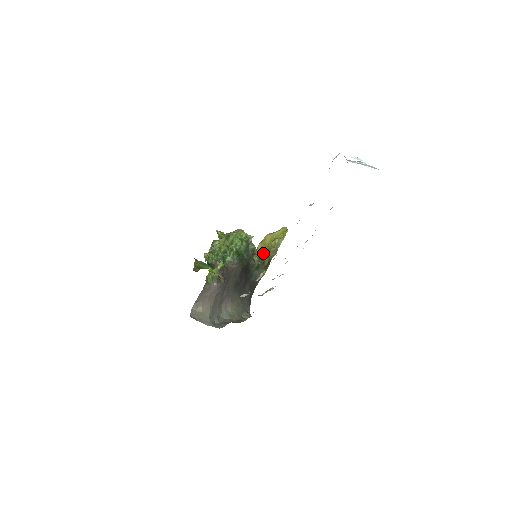
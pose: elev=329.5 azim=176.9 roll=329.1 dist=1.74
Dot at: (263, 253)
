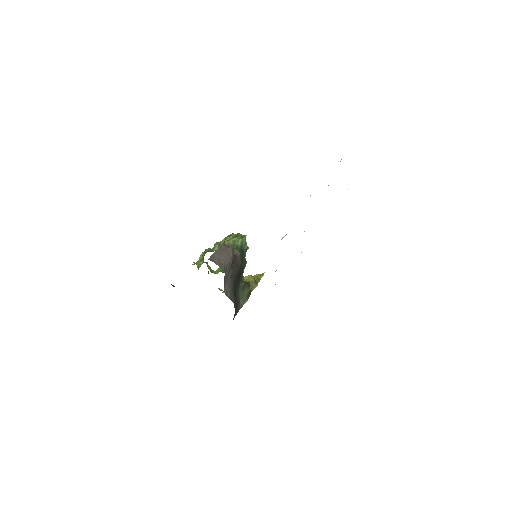
Dot at: occluded
